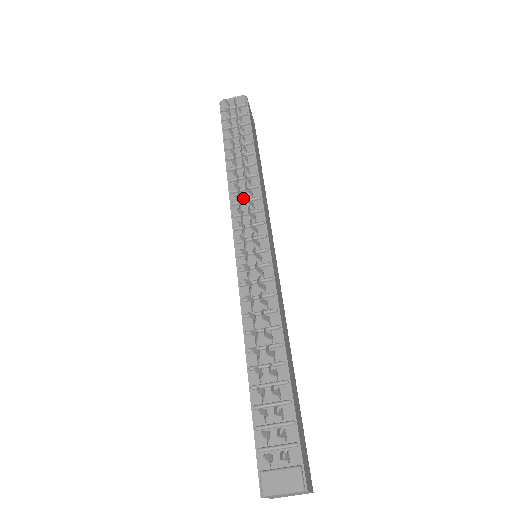
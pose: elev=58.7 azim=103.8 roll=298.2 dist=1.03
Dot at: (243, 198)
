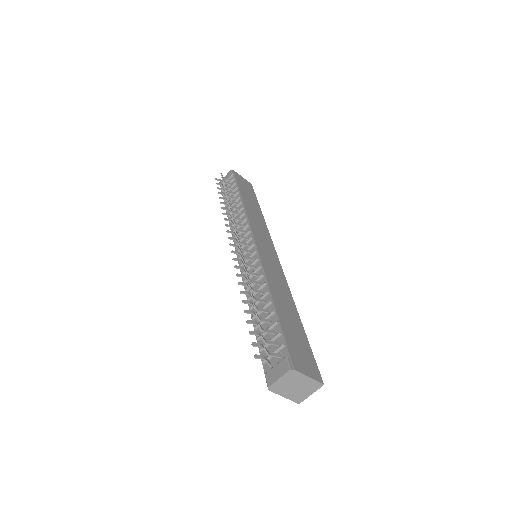
Dot at: (238, 226)
